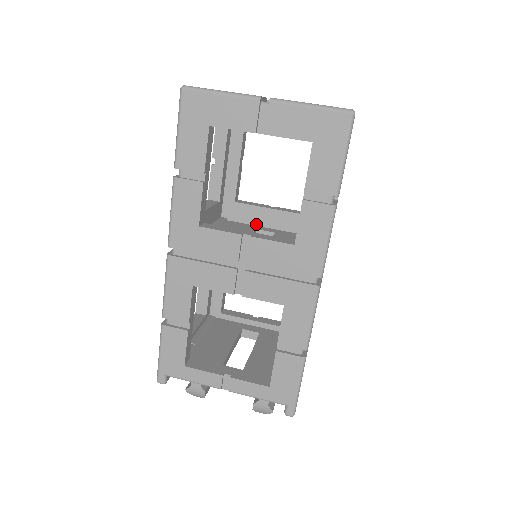
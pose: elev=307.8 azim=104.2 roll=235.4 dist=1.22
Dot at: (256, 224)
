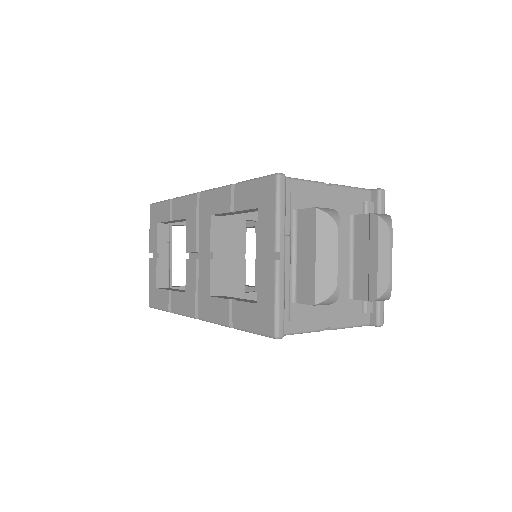
Dot at: occluded
